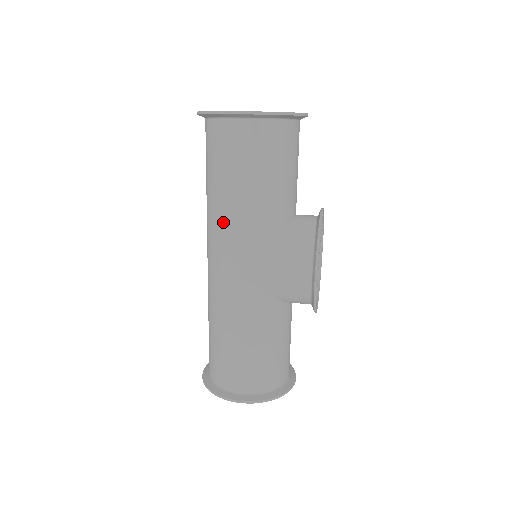
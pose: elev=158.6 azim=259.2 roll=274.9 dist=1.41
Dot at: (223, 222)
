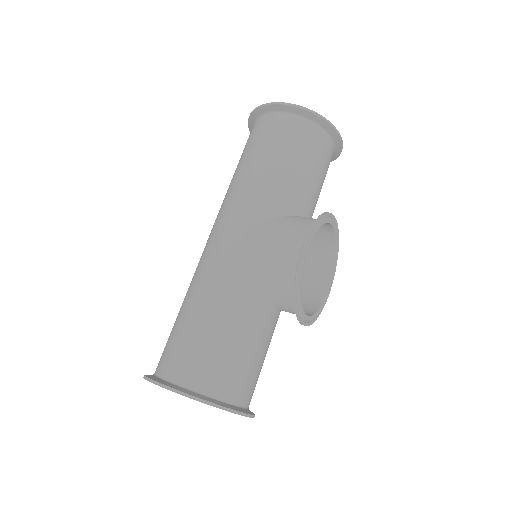
Dot at: (234, 194)
